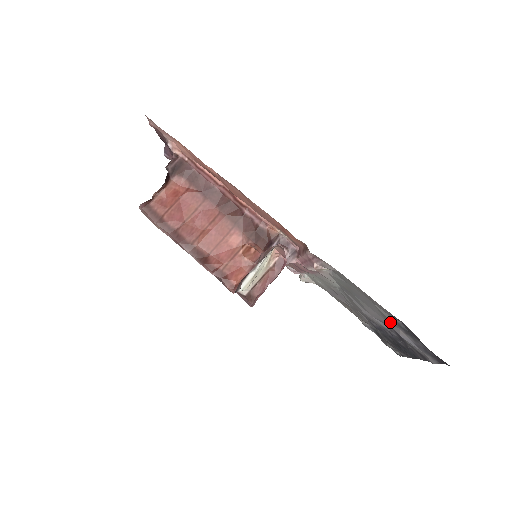
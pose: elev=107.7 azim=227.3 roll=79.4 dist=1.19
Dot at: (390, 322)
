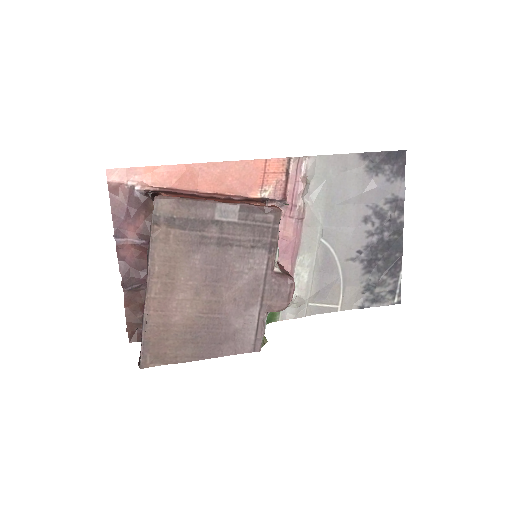
Dot at: (365, 183)
